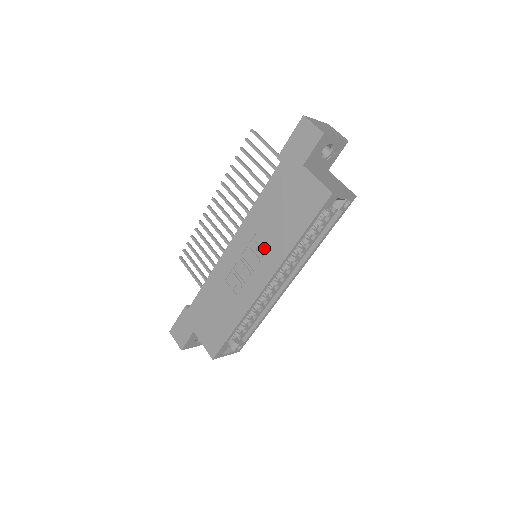
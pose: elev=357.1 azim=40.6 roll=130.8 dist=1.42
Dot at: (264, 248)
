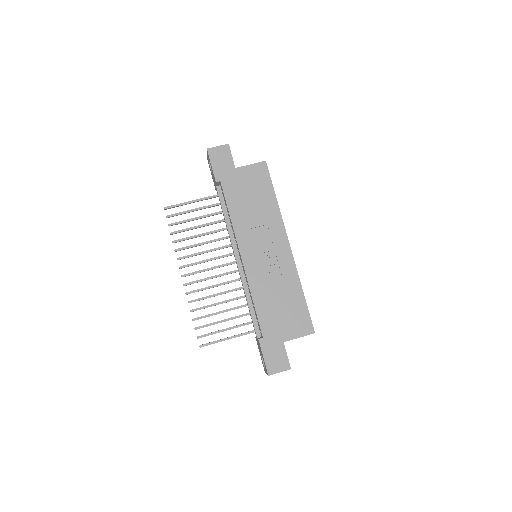
Dot at: (264, 230)
